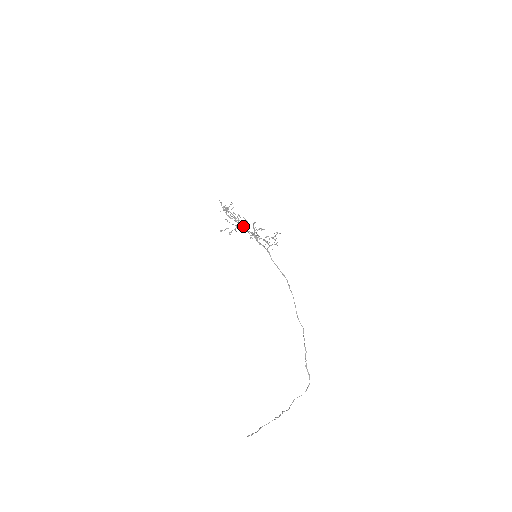
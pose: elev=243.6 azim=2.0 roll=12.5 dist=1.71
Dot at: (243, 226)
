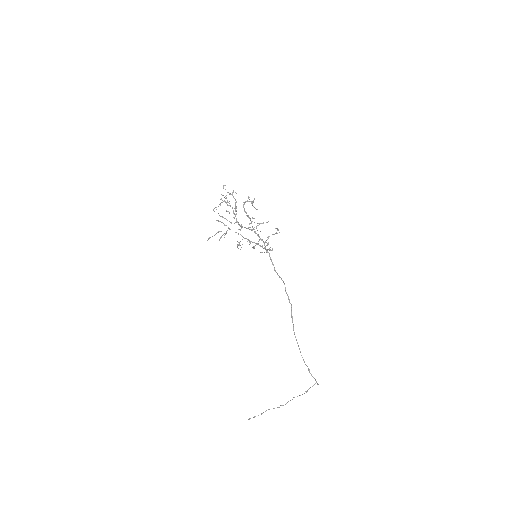
Dot at: (247, 216)
